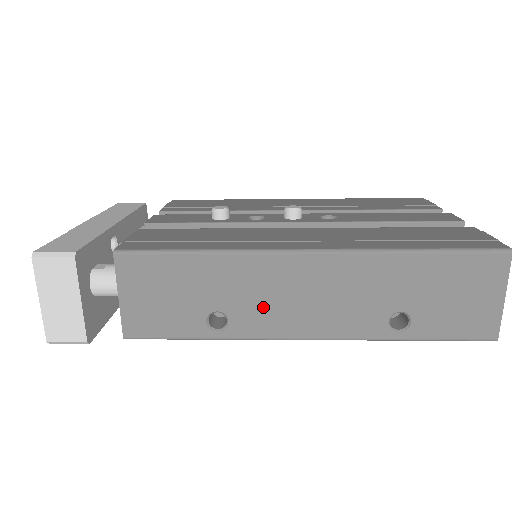
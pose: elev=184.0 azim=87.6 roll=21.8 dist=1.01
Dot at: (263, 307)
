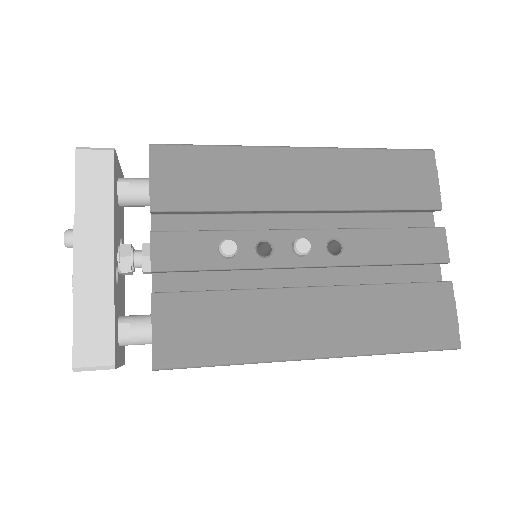
Dot at: occluded
